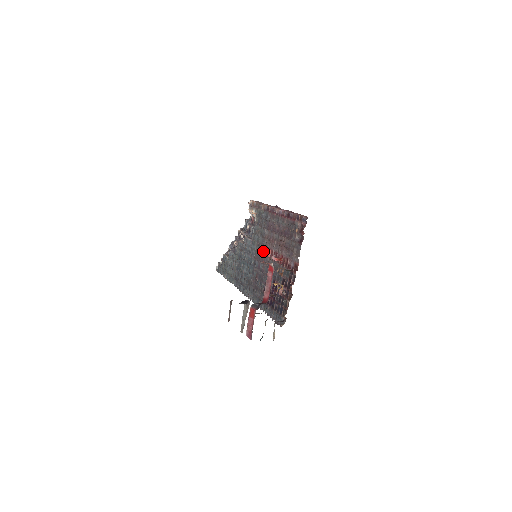
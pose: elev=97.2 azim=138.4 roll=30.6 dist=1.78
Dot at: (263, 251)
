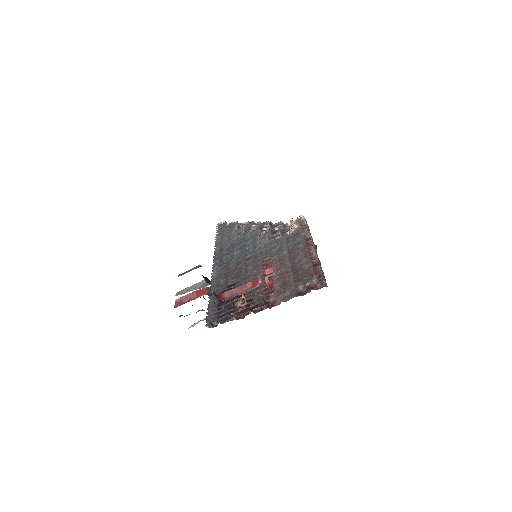
Dot at: (265, 260)
